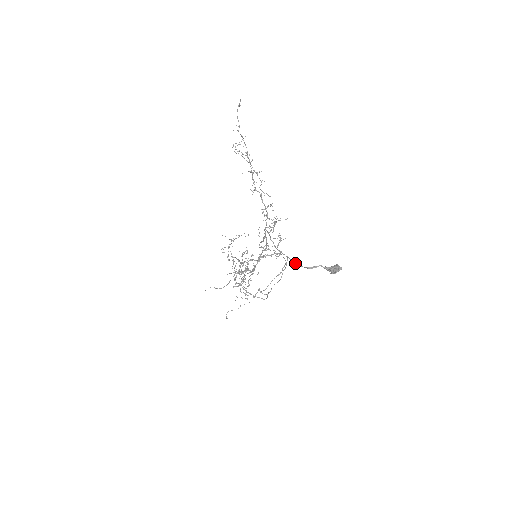
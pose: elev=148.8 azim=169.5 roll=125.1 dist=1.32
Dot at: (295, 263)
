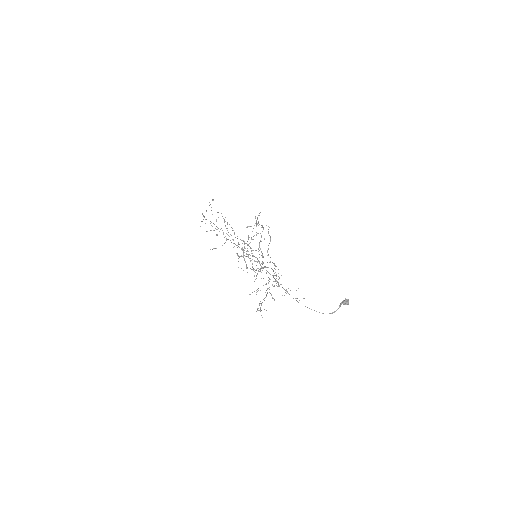
Dot at: occluded
